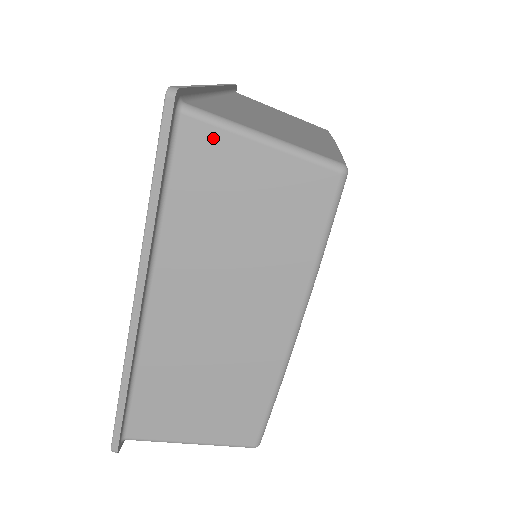
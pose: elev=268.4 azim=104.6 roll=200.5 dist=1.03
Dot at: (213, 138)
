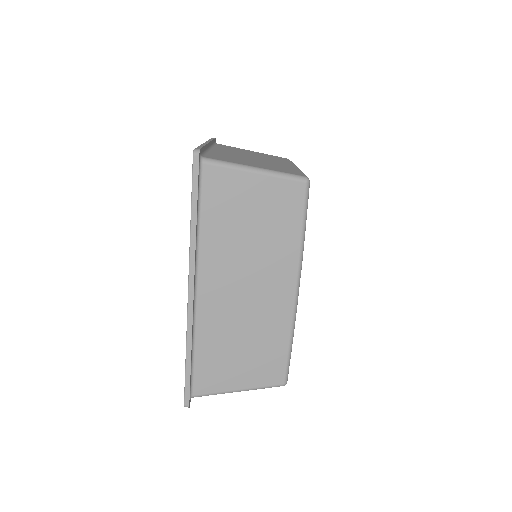
Dot at: (224, 175)
